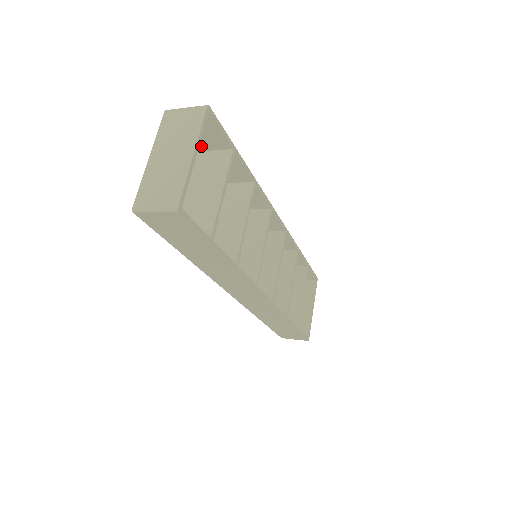
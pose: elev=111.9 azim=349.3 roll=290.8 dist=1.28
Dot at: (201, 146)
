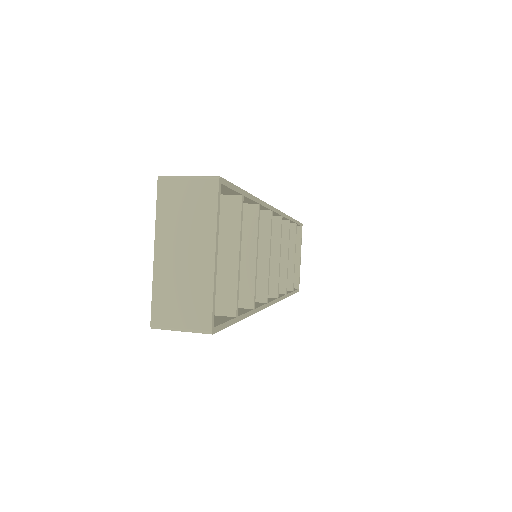
Dot at: occluded
